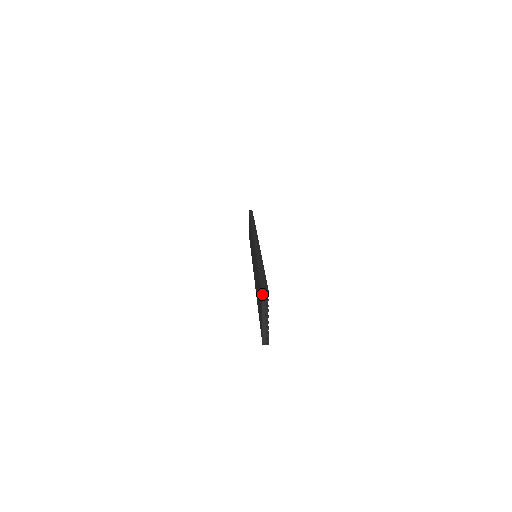
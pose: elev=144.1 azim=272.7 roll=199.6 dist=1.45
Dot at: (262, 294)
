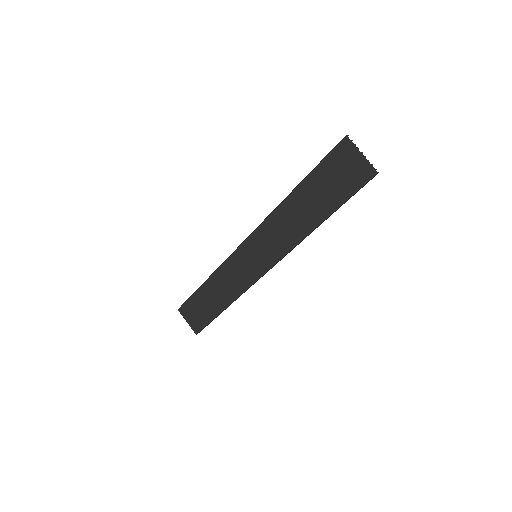
Dot at: (346, 137)
